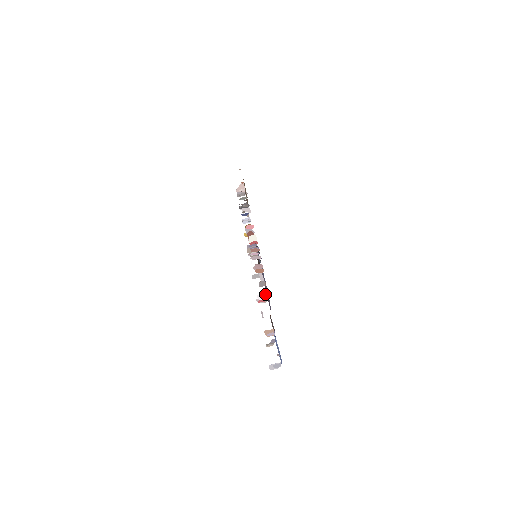
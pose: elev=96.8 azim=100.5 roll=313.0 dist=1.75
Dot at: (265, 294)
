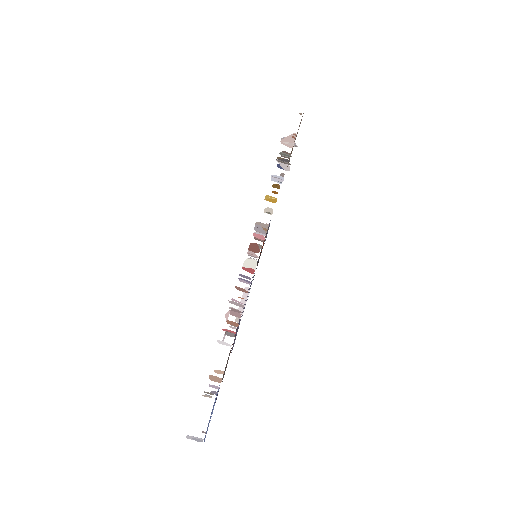
Dot at: occluded
